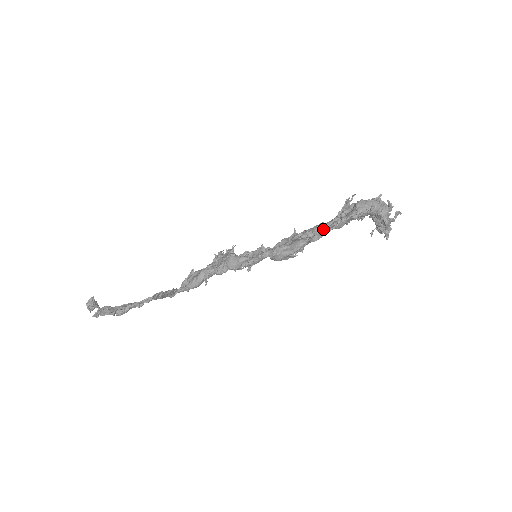
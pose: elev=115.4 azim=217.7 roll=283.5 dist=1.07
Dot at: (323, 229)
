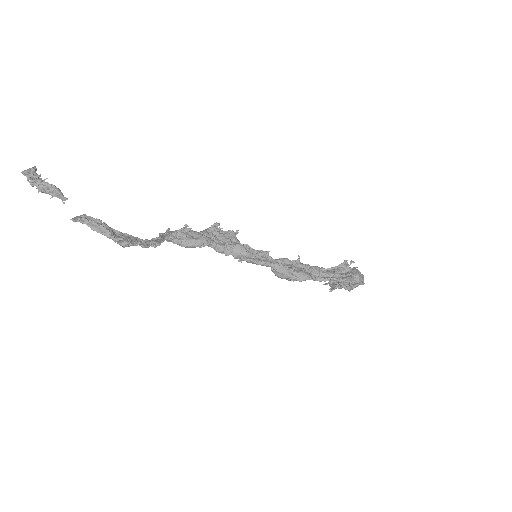
Dot at: (325, 276)
